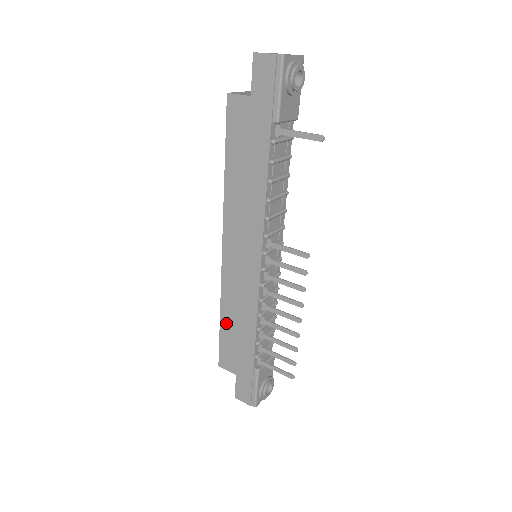
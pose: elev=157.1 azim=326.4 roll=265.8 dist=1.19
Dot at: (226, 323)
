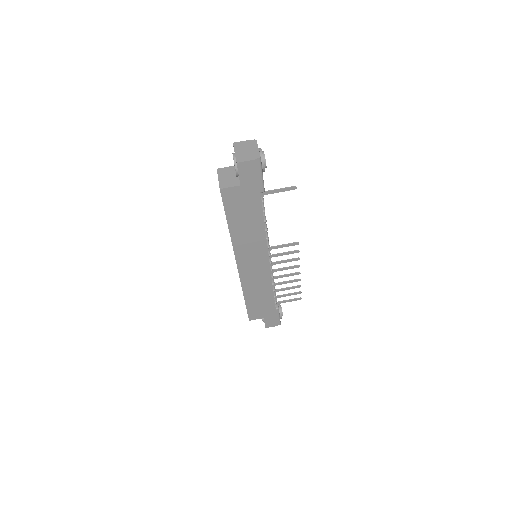
Dot at: (250, 299)
